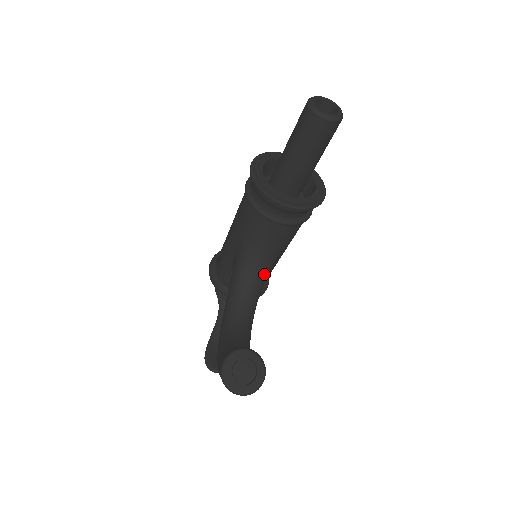
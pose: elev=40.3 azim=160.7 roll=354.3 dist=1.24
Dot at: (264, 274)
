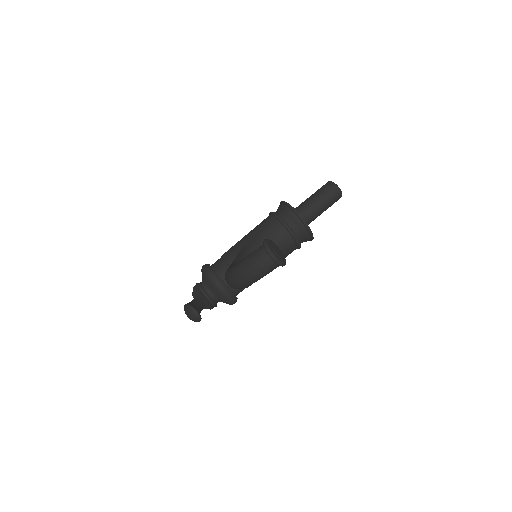
Dot at: occluded
